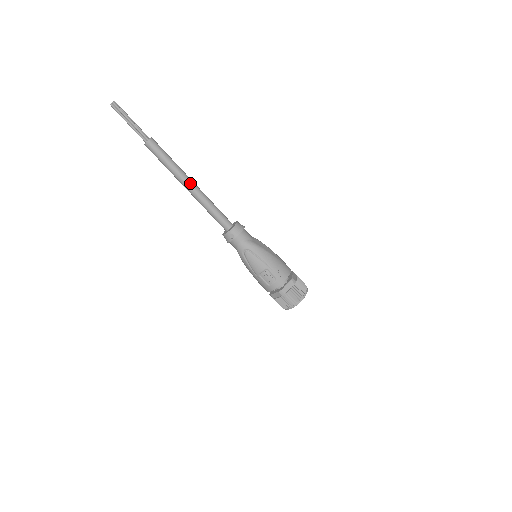
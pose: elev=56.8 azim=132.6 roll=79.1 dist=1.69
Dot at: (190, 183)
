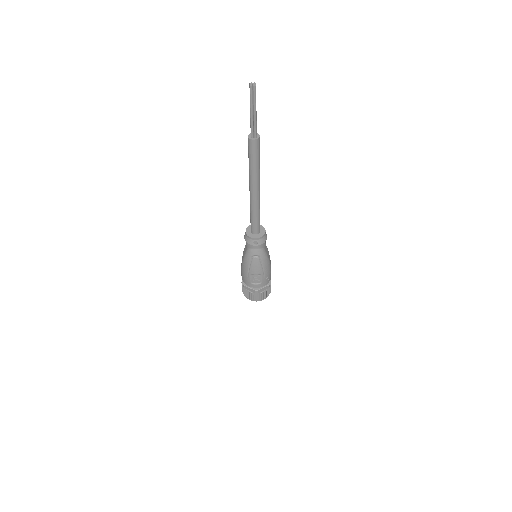
Dot at: (258, 189)
